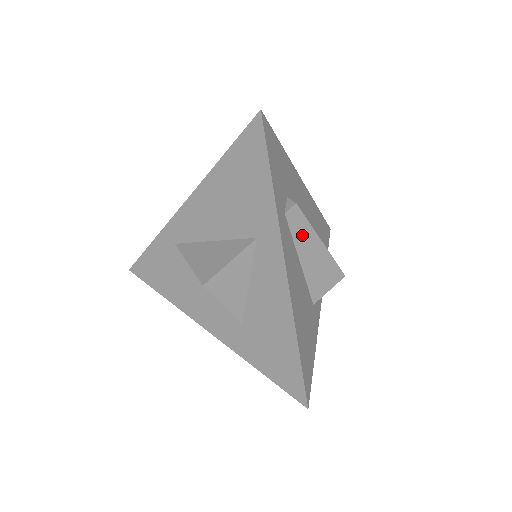
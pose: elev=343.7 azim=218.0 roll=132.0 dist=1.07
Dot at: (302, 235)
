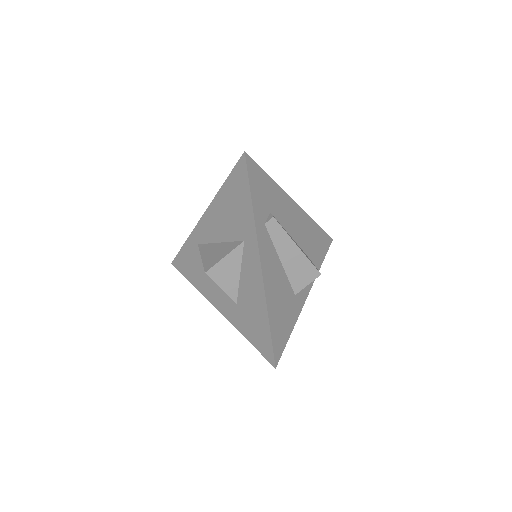
Dot at: (280, 240)
